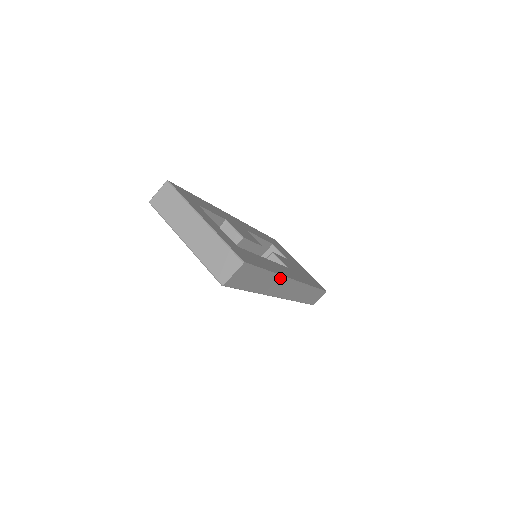
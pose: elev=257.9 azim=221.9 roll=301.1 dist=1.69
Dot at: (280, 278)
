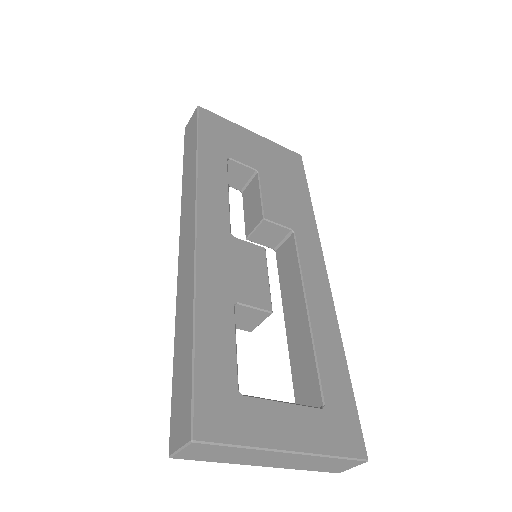
Dot at: (334, 321)
